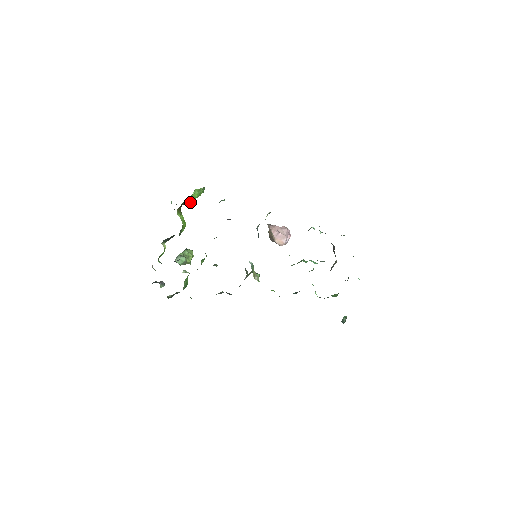
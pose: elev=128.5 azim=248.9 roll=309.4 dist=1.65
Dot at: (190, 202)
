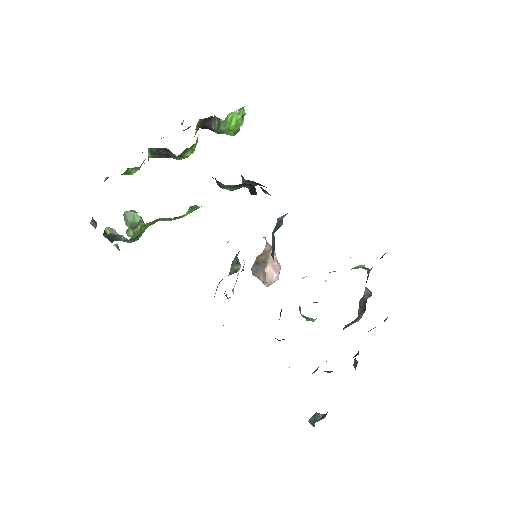
Dot at: (218, 127)
